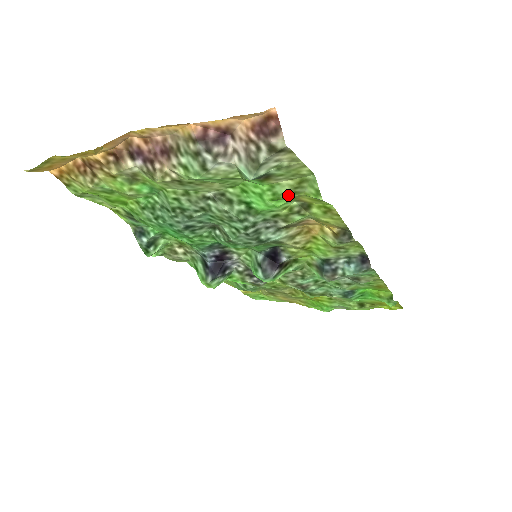
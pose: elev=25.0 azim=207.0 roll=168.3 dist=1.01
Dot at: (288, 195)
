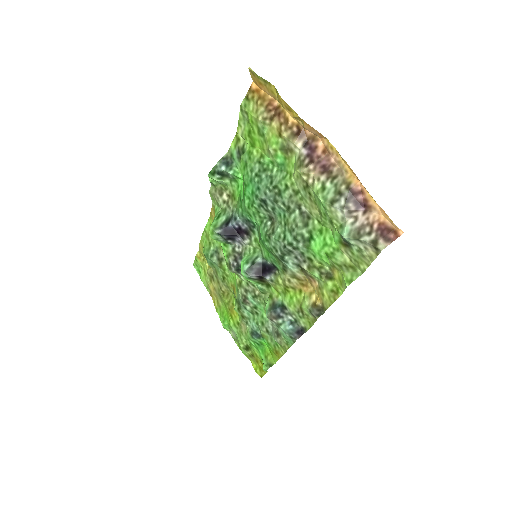
Dot at: (336, 262)
